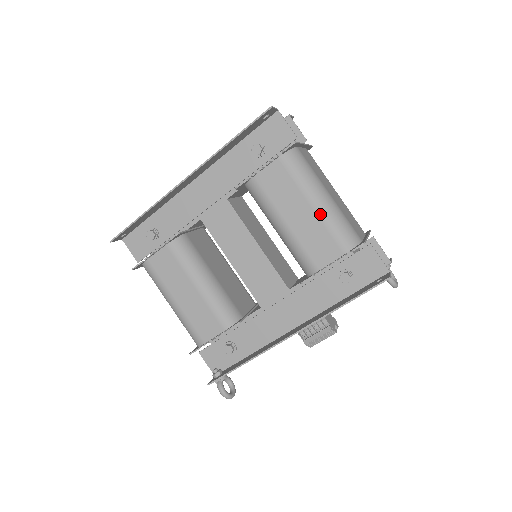
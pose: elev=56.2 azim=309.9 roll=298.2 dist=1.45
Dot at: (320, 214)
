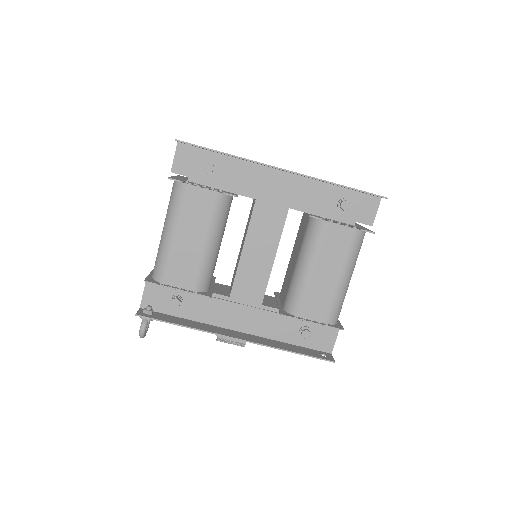
Dot at: (339, 287)
